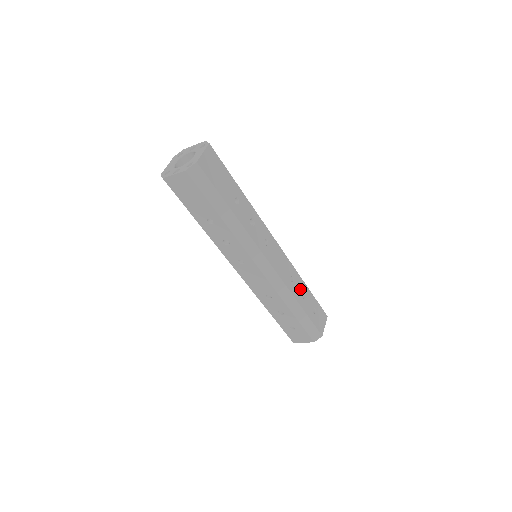
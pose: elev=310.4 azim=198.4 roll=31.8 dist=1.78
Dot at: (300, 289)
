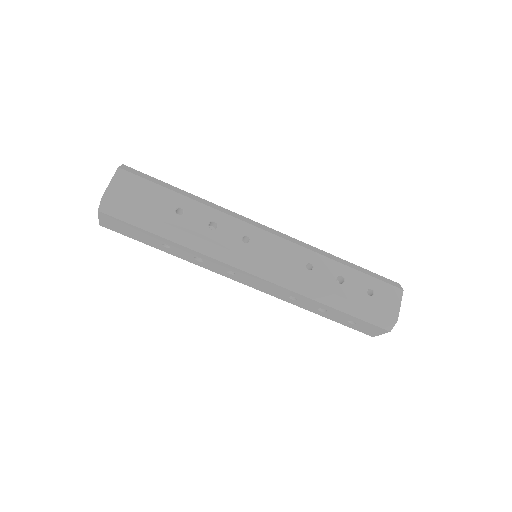
Dot at: (331, 273)
